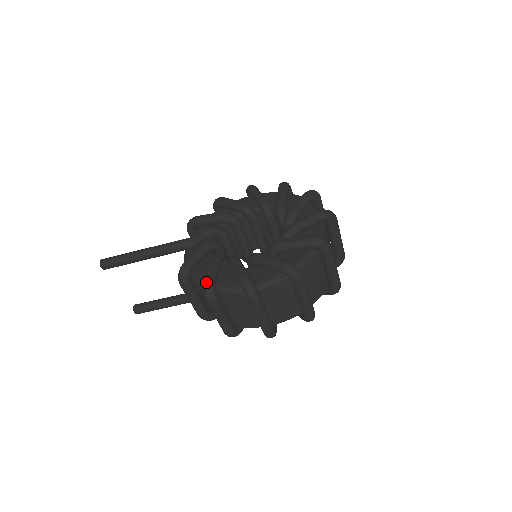
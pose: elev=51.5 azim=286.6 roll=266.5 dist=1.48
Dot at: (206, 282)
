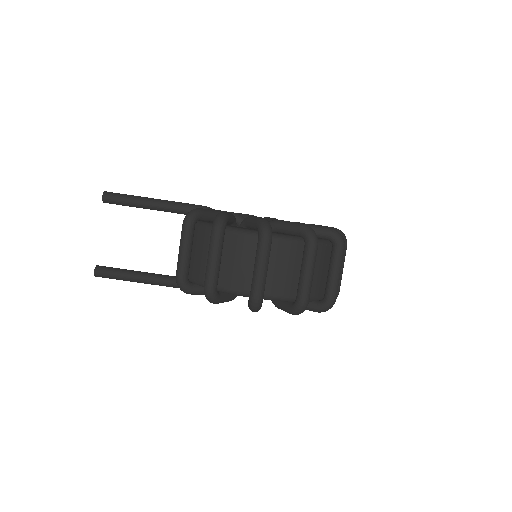
Dot at: (221, 213)
